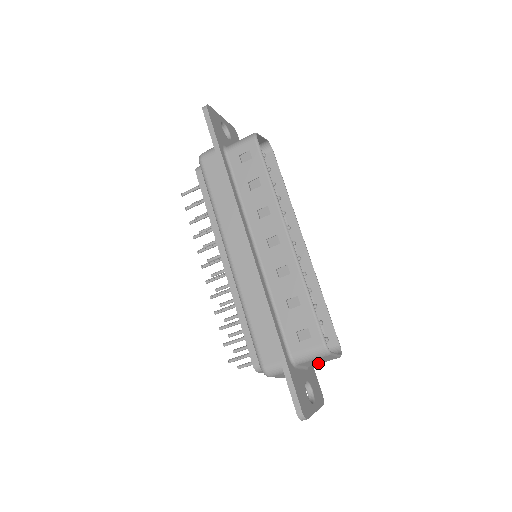
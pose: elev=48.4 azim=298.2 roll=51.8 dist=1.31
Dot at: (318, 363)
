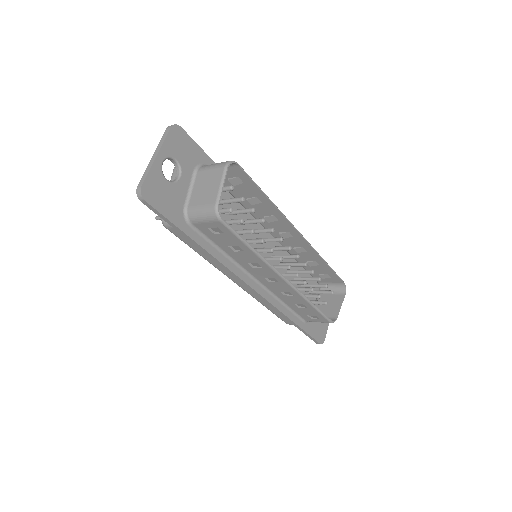
Dot at: (328, 297)
